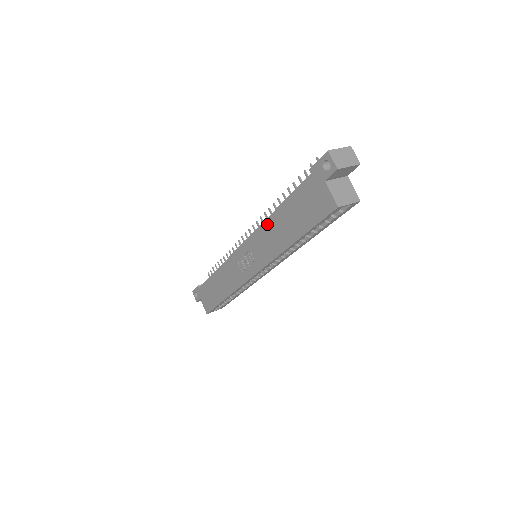
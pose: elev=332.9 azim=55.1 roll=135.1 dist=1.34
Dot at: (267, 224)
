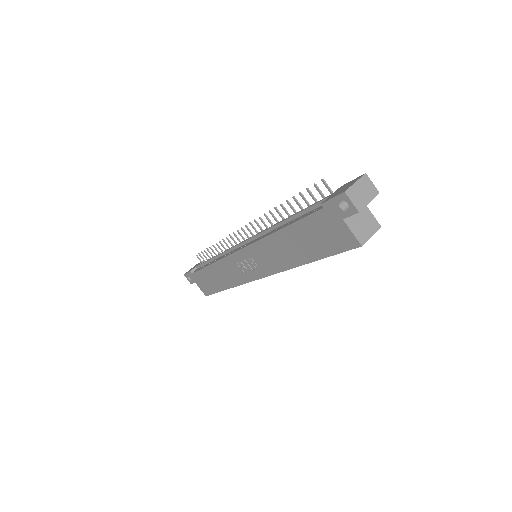
Dot at: (270, 240)
